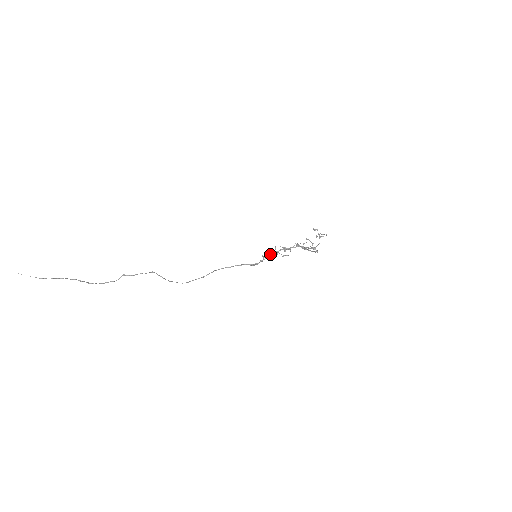
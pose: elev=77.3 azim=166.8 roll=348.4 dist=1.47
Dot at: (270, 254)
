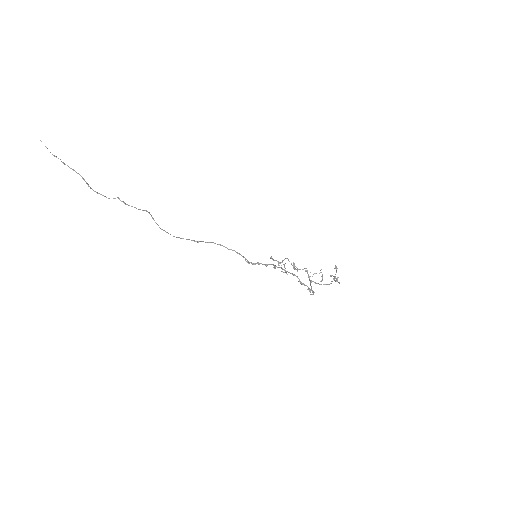
Dot at: occluded
